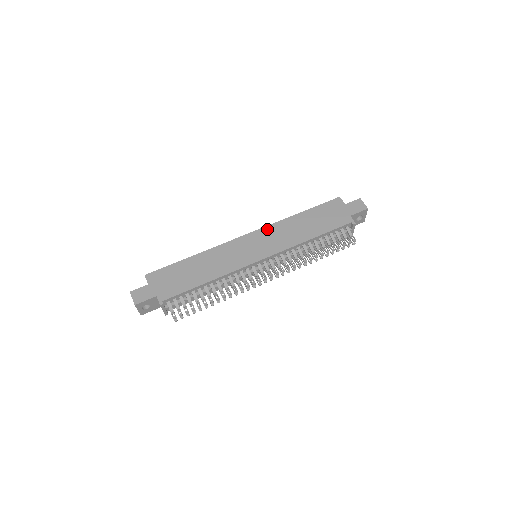
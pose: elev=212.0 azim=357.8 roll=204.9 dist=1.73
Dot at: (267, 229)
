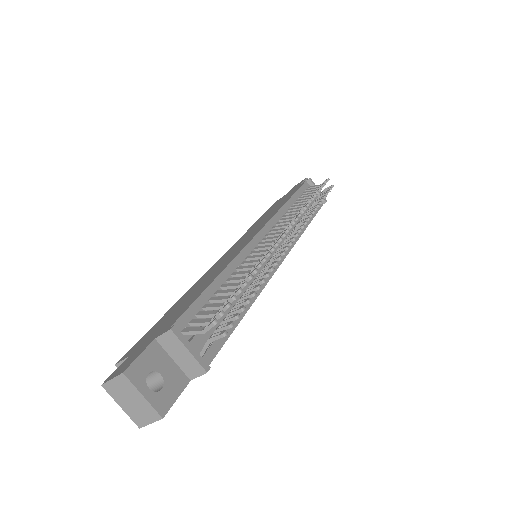
Dot at: (238, 241)
